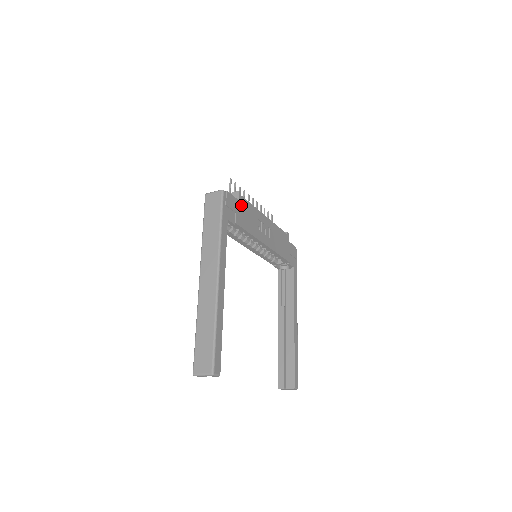
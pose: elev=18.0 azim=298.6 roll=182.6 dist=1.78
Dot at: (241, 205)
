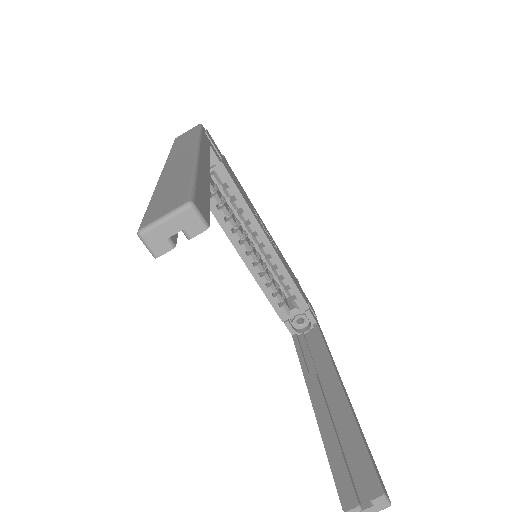
Dot at: occluded
